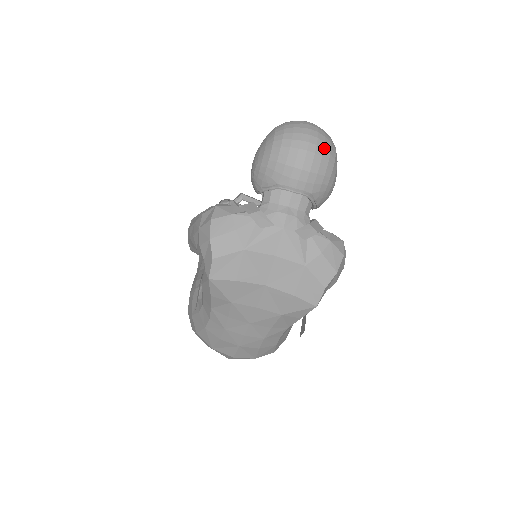
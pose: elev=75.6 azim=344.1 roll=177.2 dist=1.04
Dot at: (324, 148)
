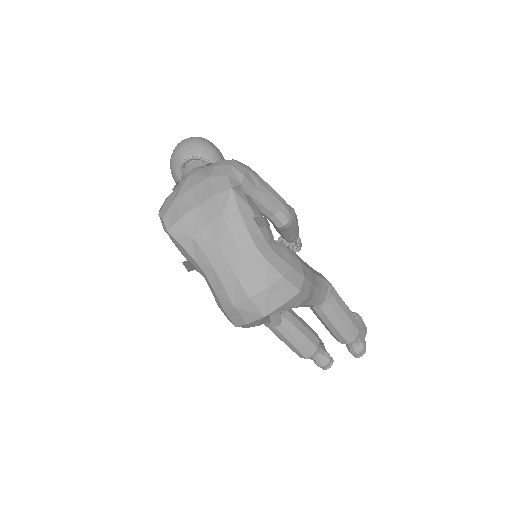
Dot at: (190, 138)
